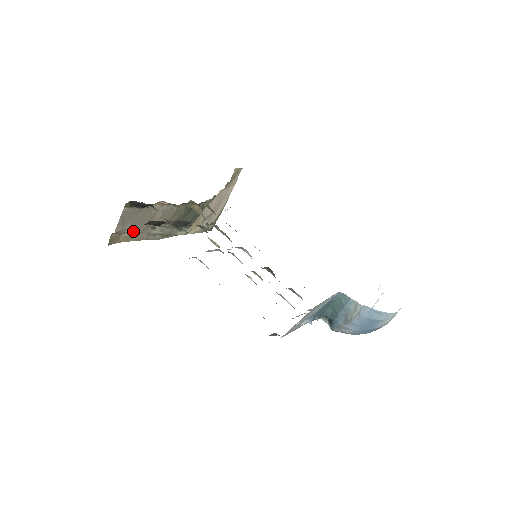
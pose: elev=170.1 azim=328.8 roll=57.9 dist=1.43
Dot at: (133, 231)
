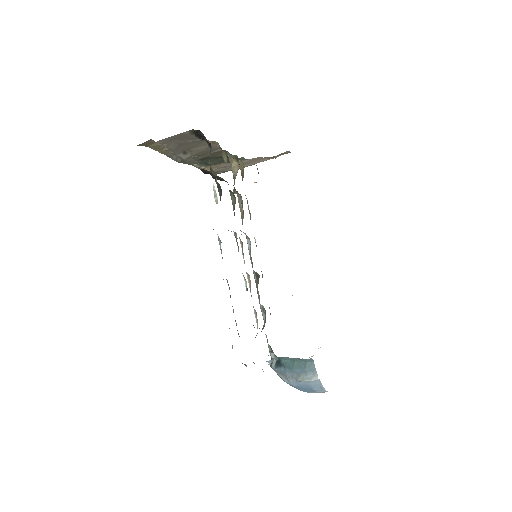
Dot at: (169, 147)
